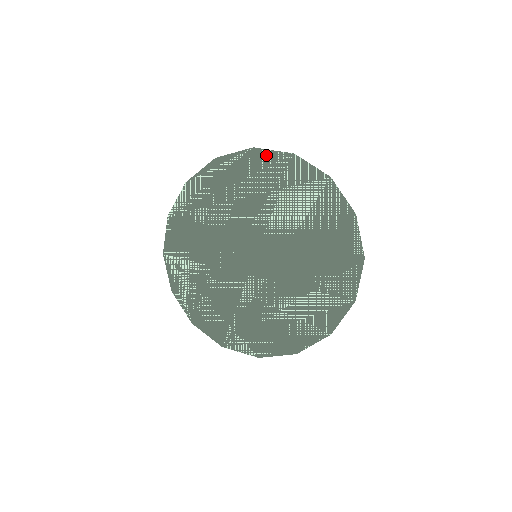
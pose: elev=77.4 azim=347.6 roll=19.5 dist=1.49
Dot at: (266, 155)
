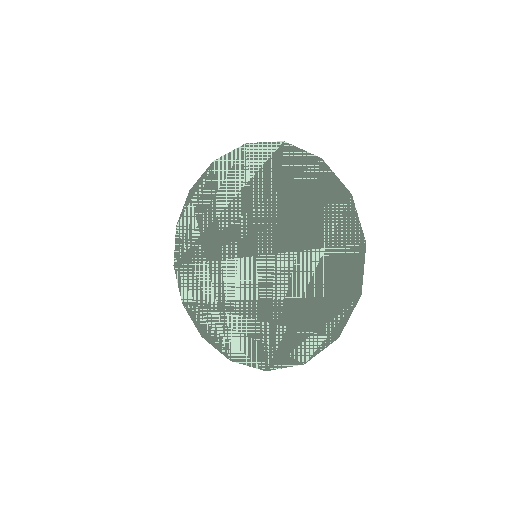
Dot at: (225, 160)
